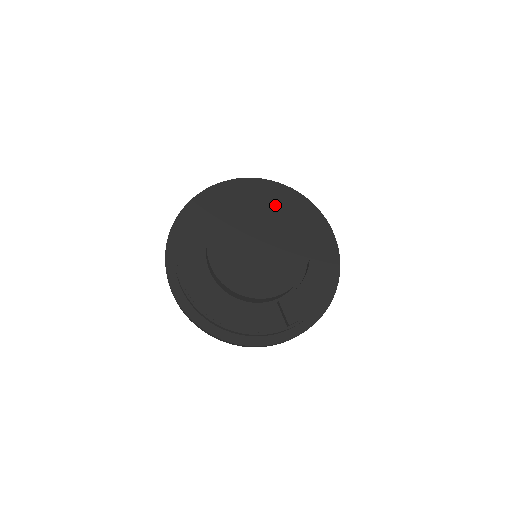
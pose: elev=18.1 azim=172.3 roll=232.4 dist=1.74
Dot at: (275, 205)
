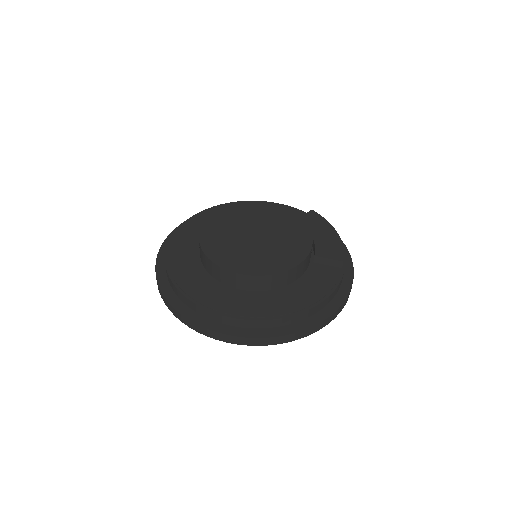
Dot at: (228, 208)
